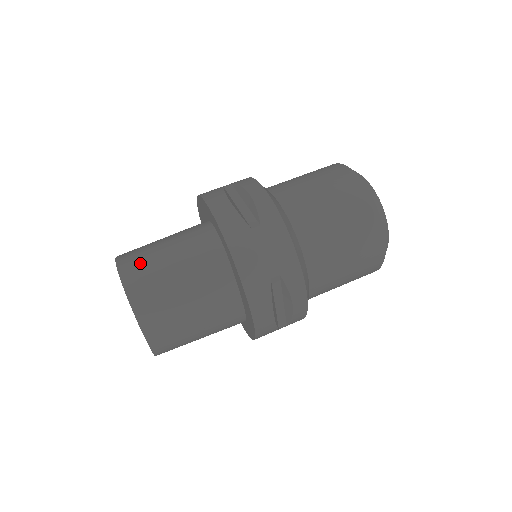
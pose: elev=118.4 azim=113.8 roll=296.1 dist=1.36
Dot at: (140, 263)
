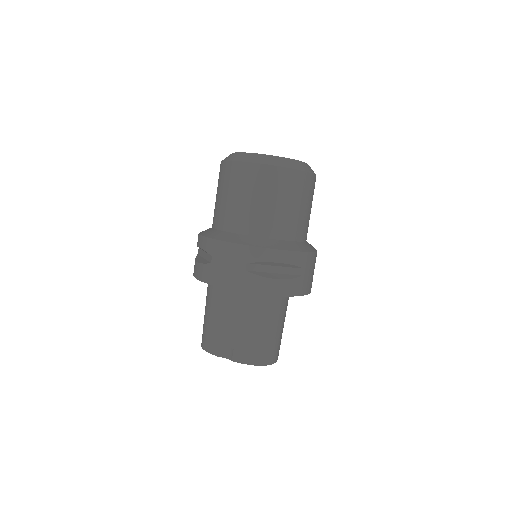
Dot at: (267, 350)
